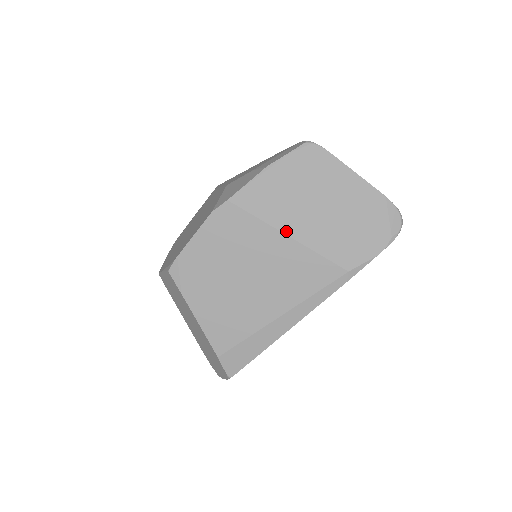
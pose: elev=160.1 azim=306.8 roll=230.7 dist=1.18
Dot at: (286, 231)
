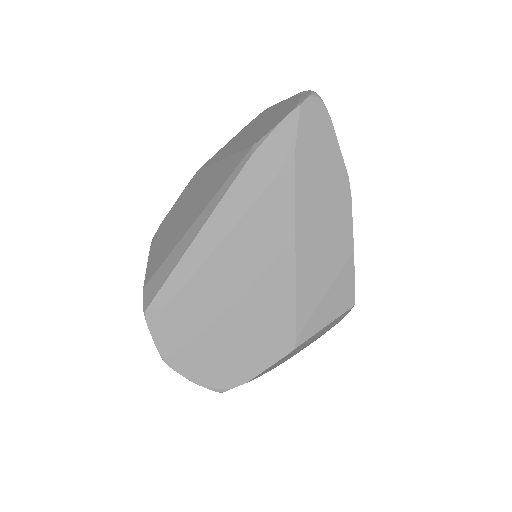
Dot at: (222, 158)
